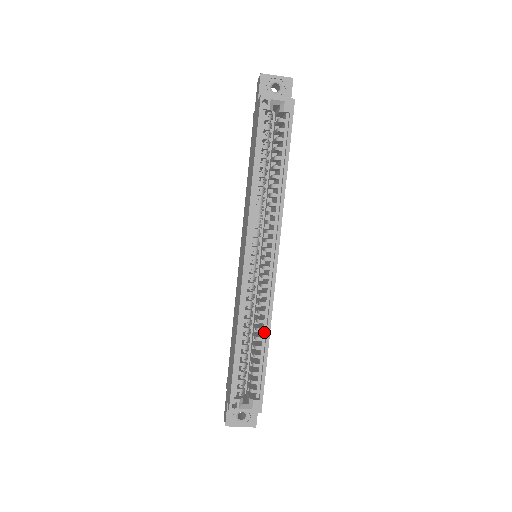
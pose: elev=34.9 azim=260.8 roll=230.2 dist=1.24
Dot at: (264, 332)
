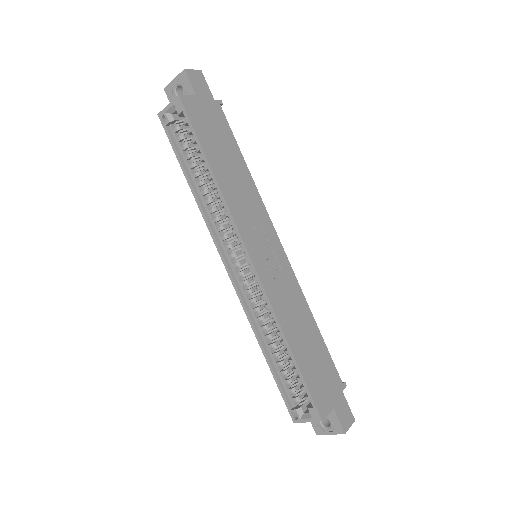
Dot at: (282, 335)
